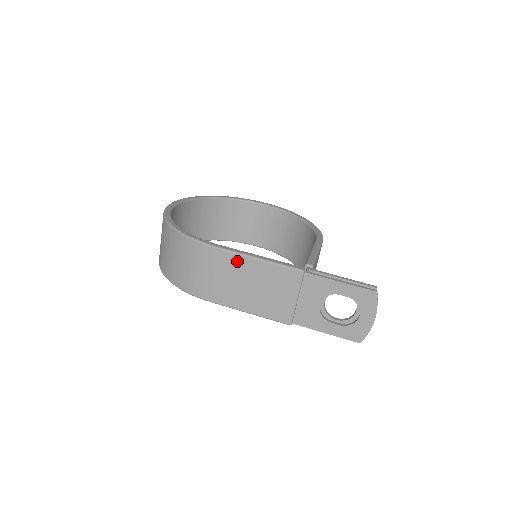
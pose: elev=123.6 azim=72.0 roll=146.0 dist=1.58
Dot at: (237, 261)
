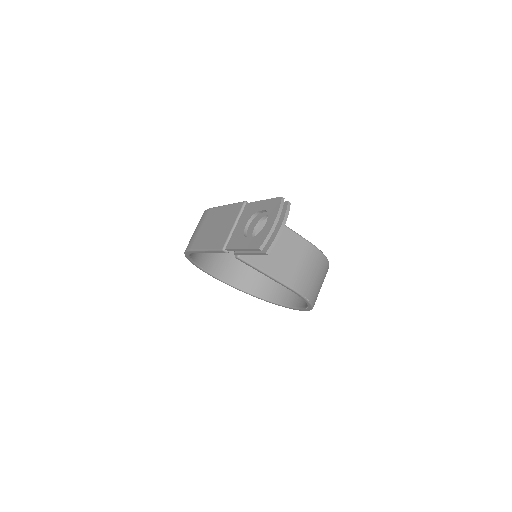
Dot at: (216, 212)
